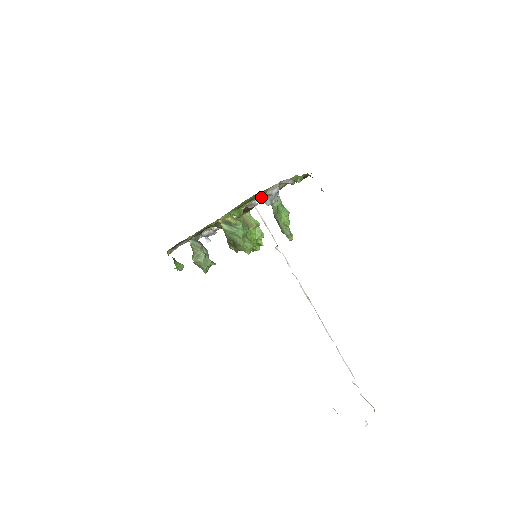
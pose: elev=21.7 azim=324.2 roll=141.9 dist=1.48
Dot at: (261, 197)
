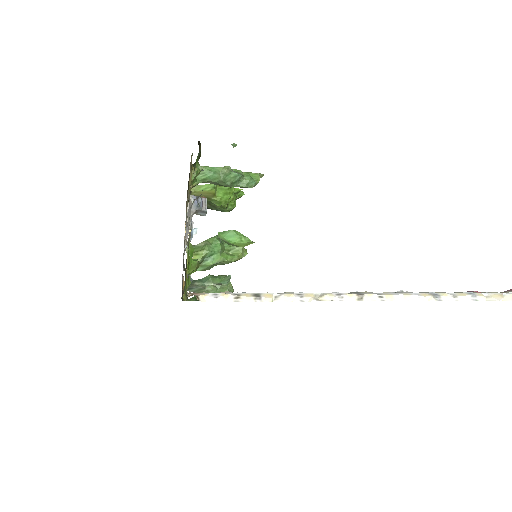
Dot at: occluded
